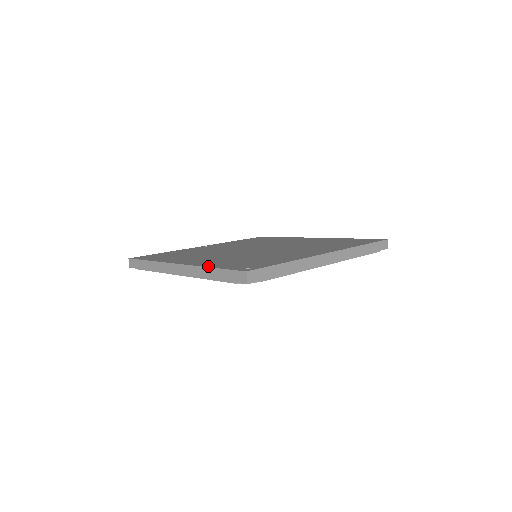
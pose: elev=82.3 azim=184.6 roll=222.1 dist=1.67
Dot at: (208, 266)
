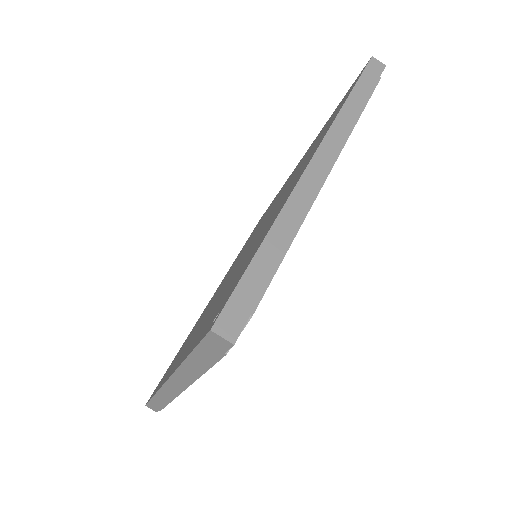
Dot at: (184, 358)
